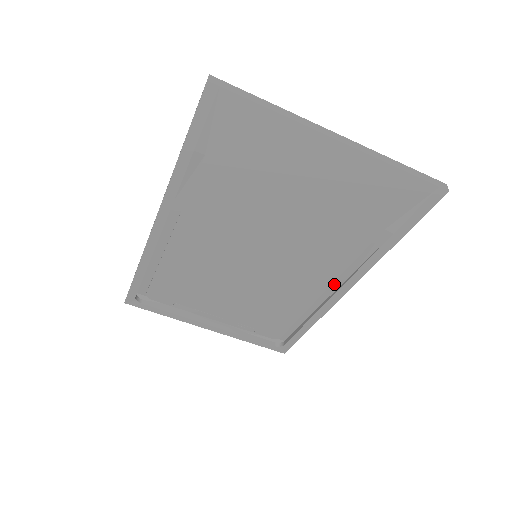
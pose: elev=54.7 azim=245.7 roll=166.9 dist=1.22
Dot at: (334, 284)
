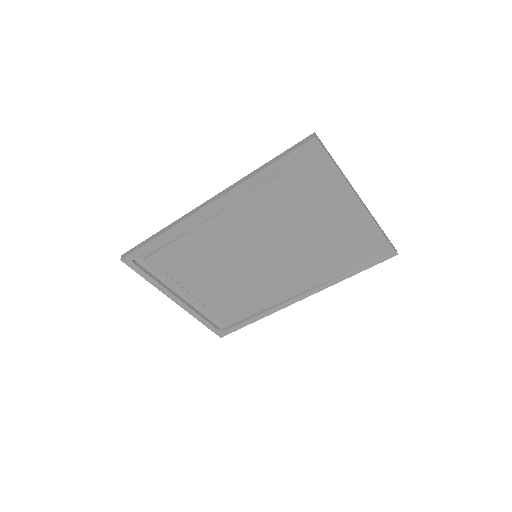
Dot at: (294, 293)
